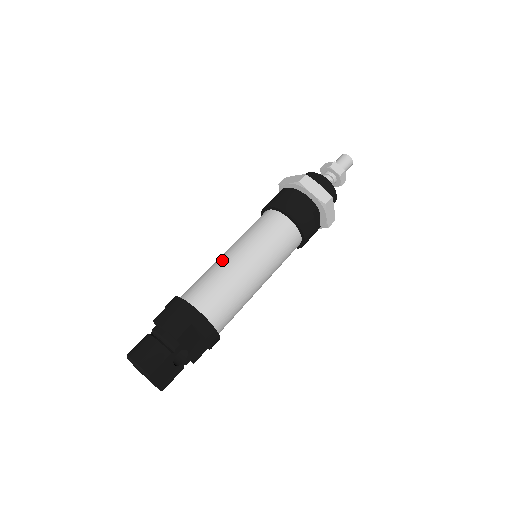
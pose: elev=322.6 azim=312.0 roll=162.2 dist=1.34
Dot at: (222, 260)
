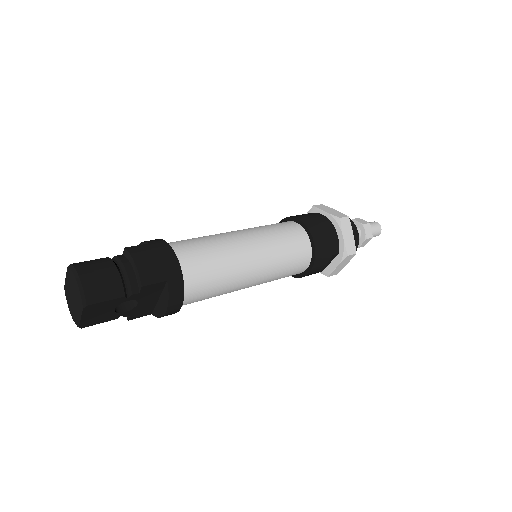
Dot at: (230, 237)
